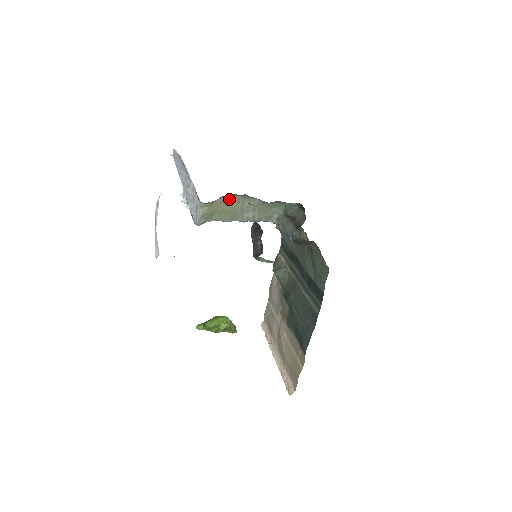
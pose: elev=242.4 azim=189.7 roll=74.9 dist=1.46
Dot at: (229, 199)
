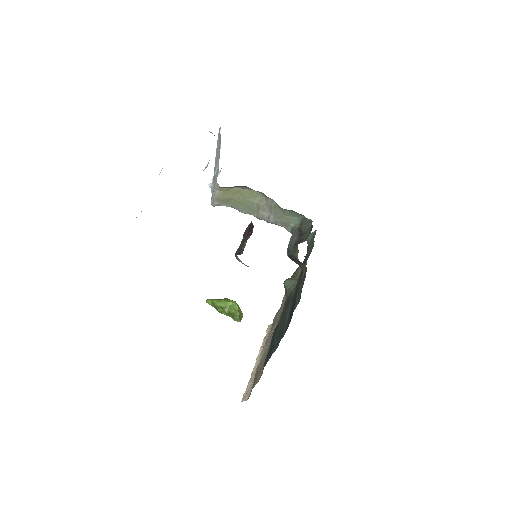
Dot at: (247, 191)
